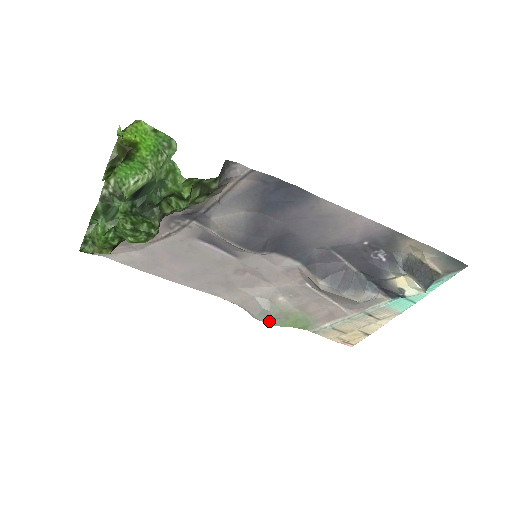
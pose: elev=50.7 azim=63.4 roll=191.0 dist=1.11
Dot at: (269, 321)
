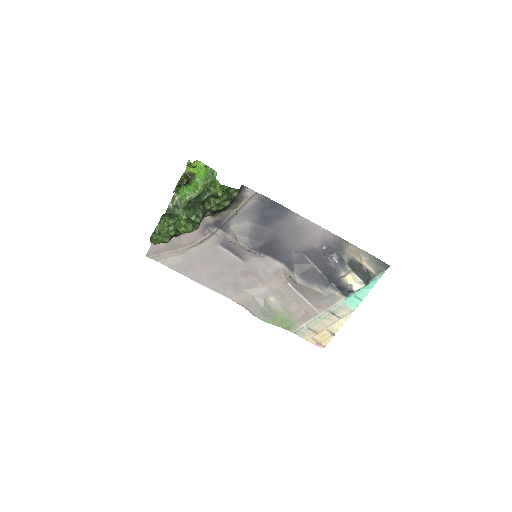
Dot at: (263, 318)
